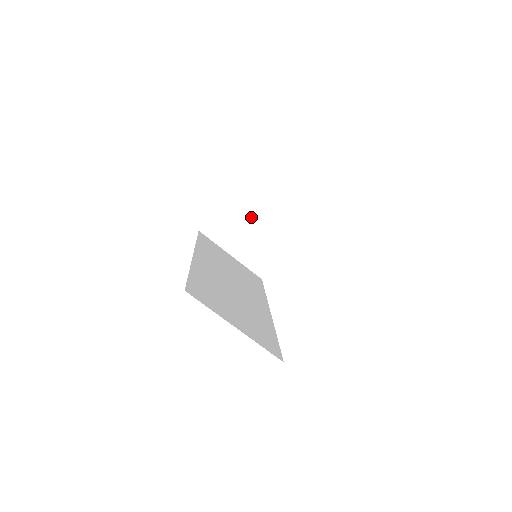
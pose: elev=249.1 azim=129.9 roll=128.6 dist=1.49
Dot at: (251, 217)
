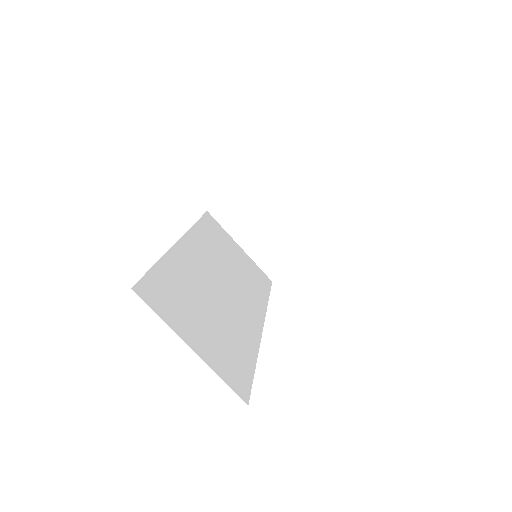
Dot at: (271, 206)
